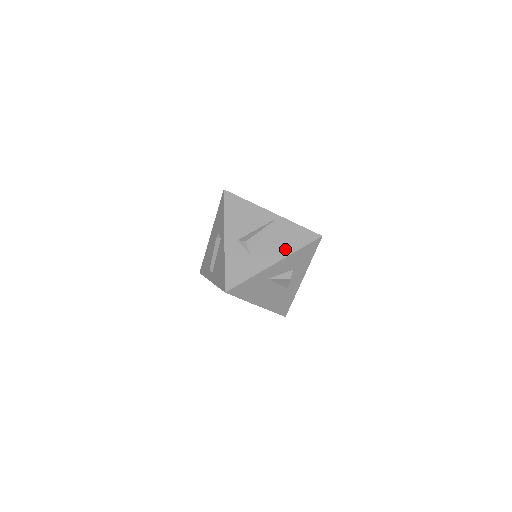
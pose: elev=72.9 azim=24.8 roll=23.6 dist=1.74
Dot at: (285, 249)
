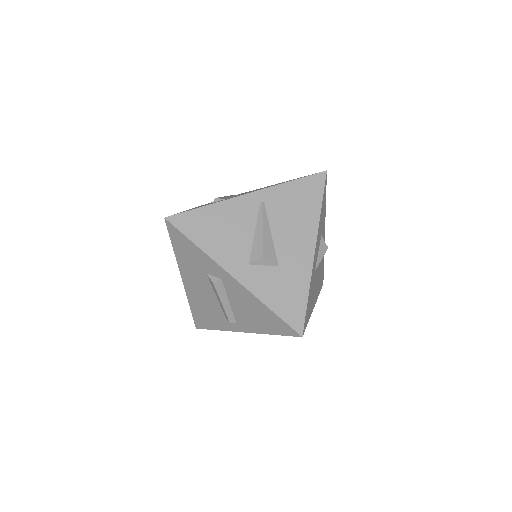
Dot at: (307, 223)
